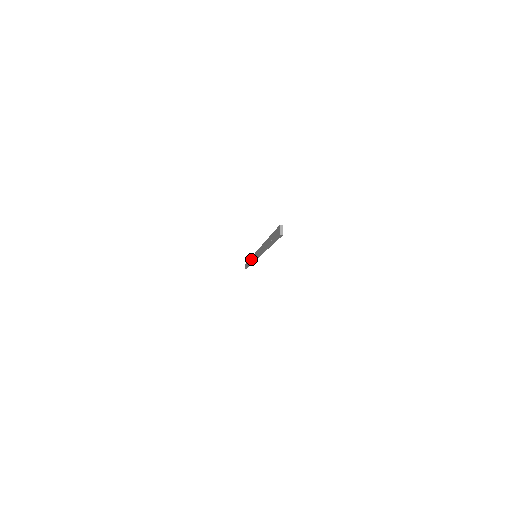
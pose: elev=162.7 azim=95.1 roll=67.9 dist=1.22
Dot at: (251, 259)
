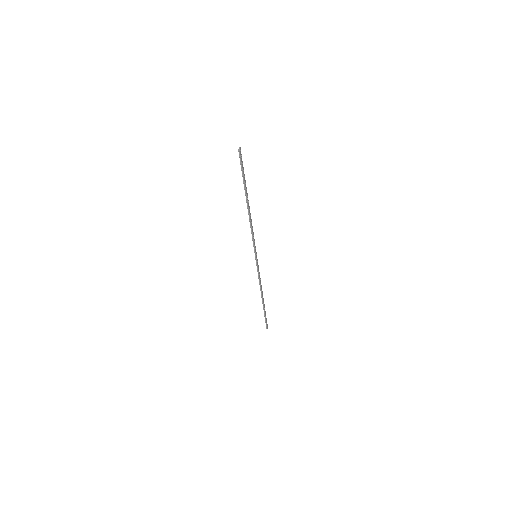
Dot at: (259, 278)
